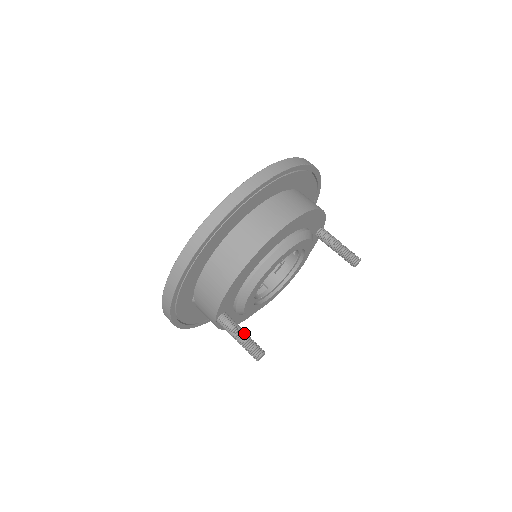
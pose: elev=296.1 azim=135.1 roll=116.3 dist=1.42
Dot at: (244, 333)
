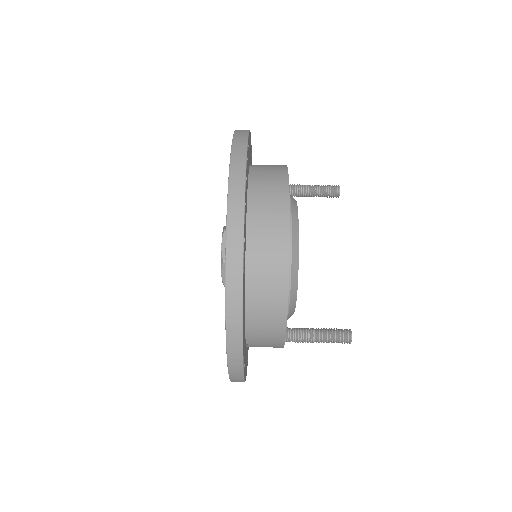
Dot at: (319, 330)
